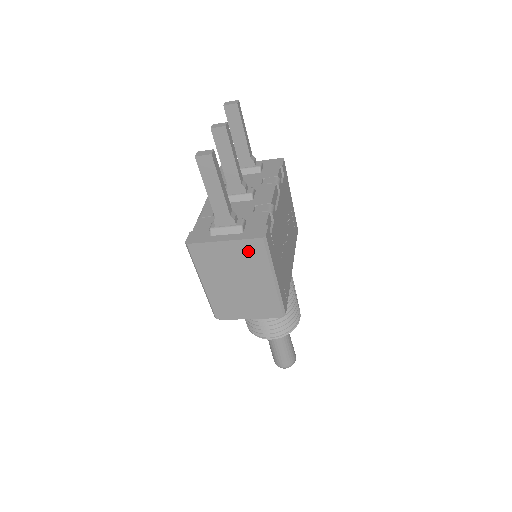
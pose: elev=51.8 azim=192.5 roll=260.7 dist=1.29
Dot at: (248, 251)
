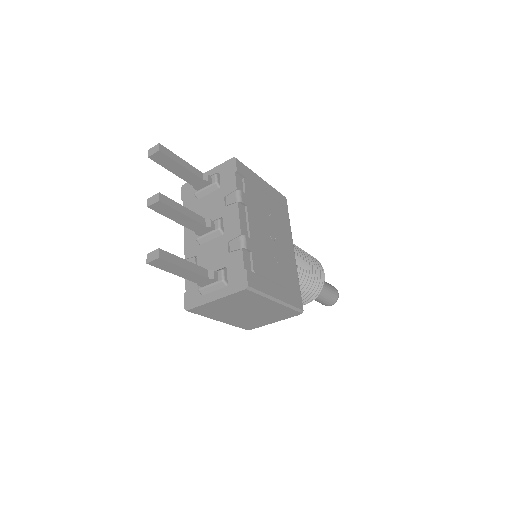
Dot at: (240, 298)
